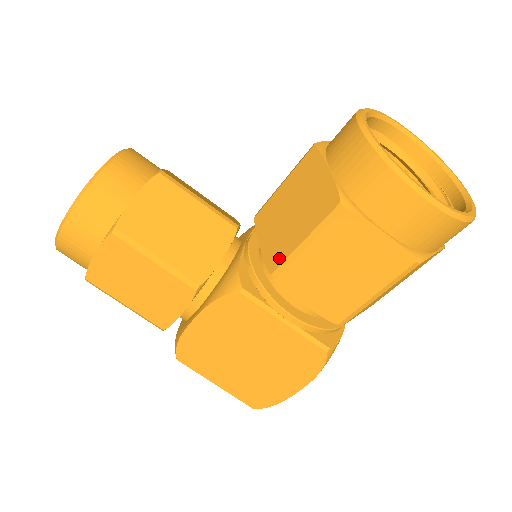
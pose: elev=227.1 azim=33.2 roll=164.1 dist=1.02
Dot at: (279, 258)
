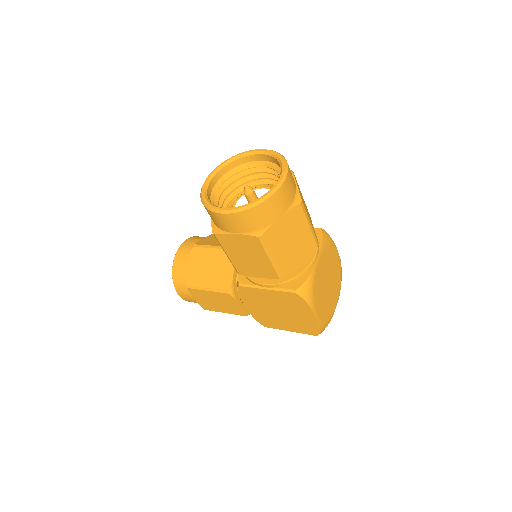
Dot at: occluded
